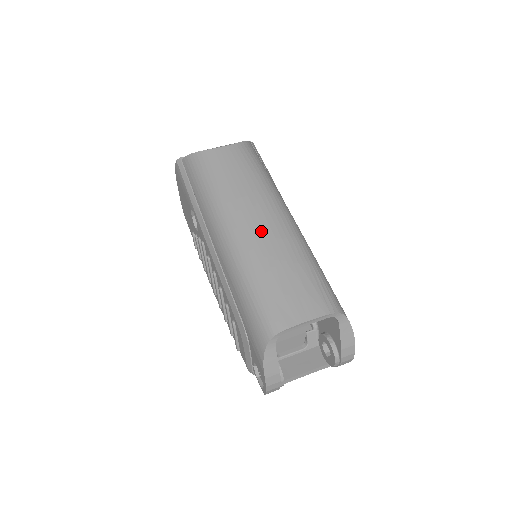
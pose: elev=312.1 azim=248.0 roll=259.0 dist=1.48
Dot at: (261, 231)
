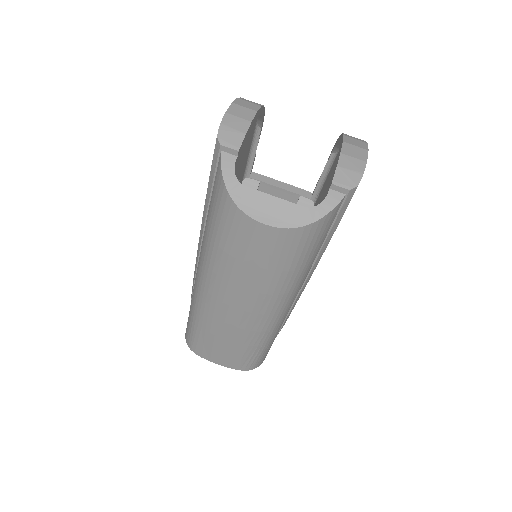
Dot at: (230, 316)
